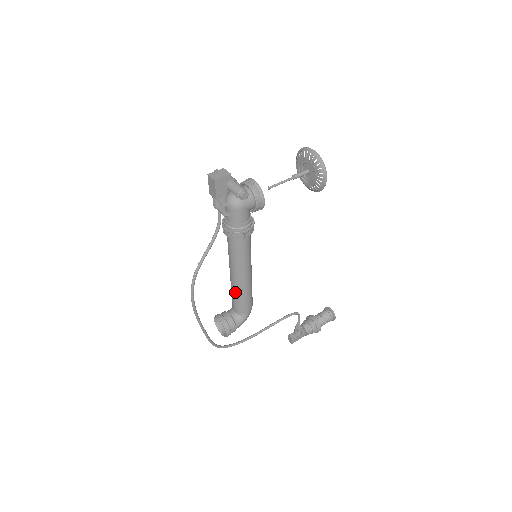
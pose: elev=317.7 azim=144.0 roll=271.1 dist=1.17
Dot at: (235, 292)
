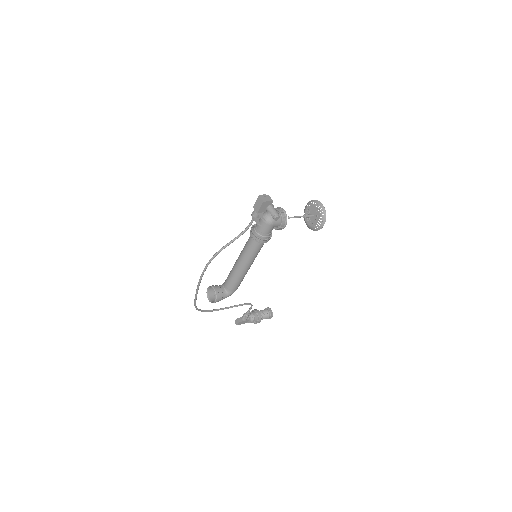
Dot at: (234, 275)
